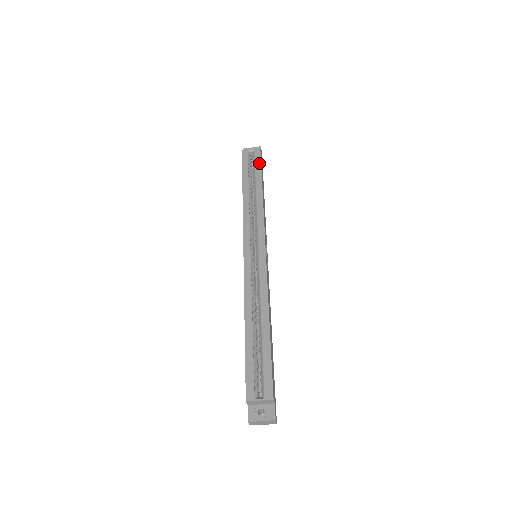
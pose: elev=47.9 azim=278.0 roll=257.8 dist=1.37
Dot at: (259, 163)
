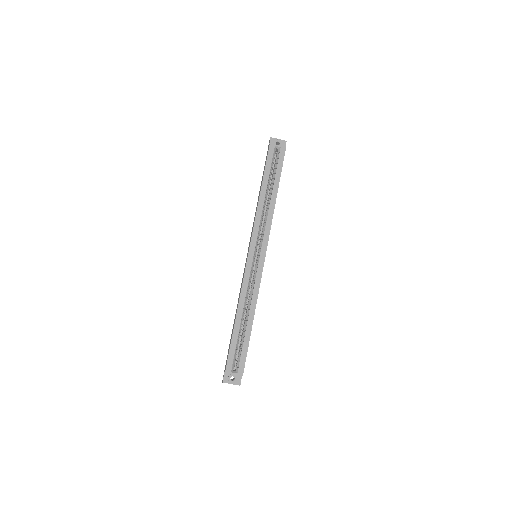
Dot at: (281, 165)
